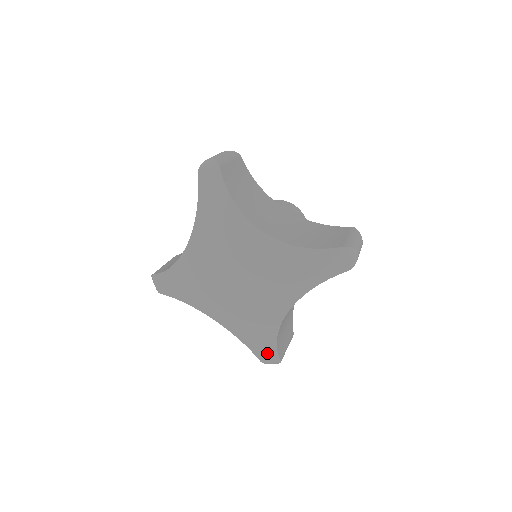
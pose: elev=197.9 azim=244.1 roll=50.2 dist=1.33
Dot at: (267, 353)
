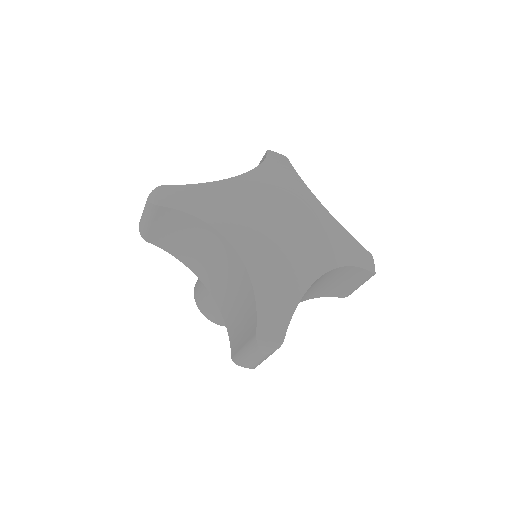
Dot at: (275, 320)
